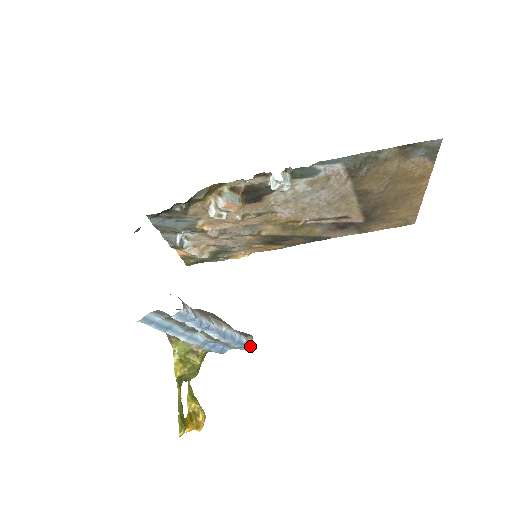
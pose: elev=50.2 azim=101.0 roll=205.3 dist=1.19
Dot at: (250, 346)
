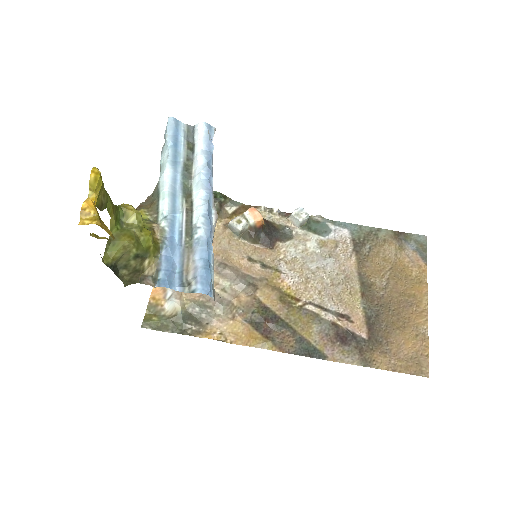
Dot at: (211, 291)
